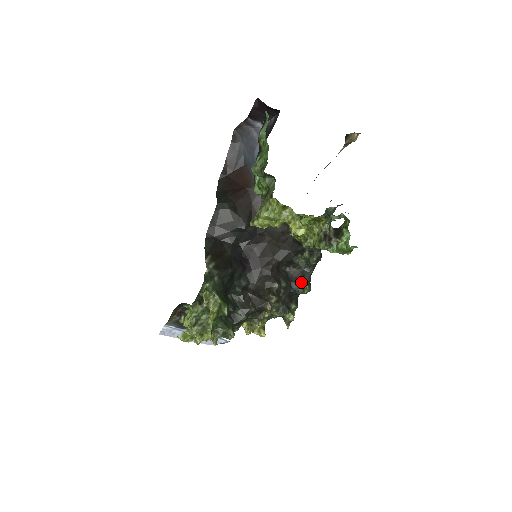
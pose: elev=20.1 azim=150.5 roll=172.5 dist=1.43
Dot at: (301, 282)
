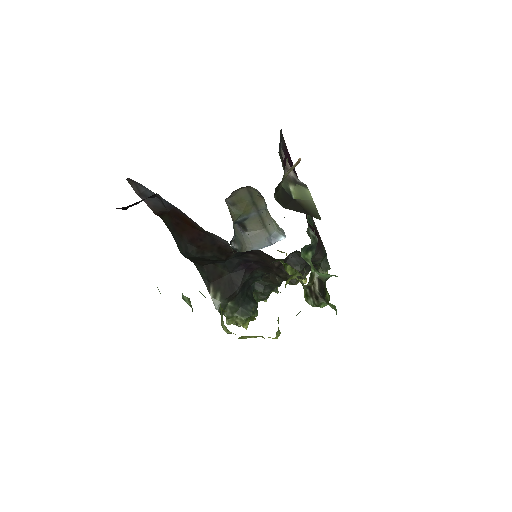
Dot at: occluded
